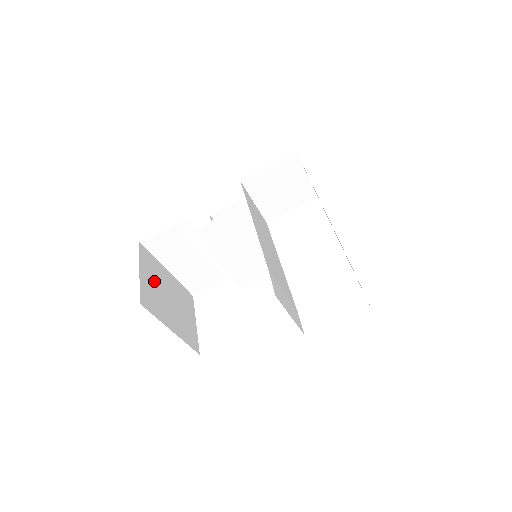
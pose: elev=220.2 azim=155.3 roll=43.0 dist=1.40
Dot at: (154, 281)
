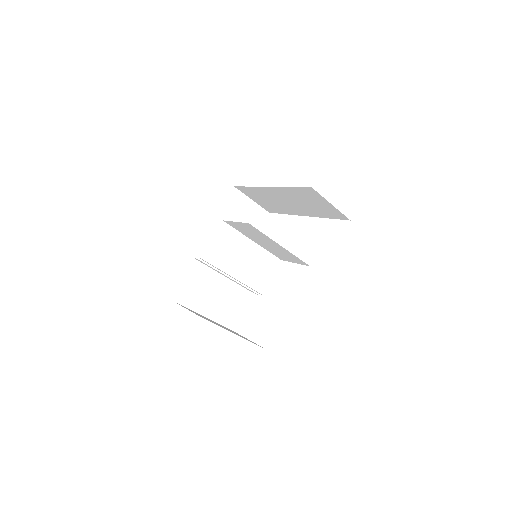
Dot at: occluded
